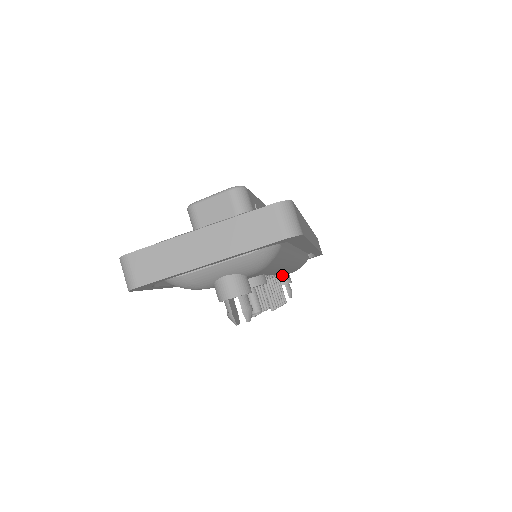
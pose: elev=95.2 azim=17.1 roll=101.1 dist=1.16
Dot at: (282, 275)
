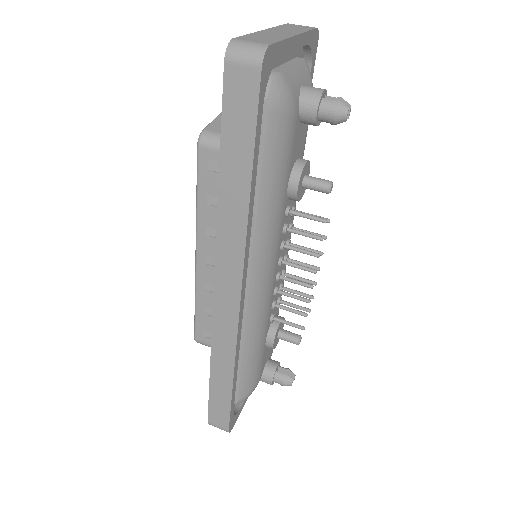
Dot at: (277, 315)
